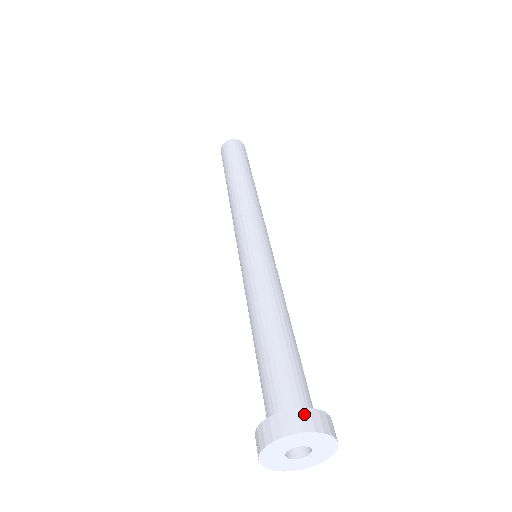
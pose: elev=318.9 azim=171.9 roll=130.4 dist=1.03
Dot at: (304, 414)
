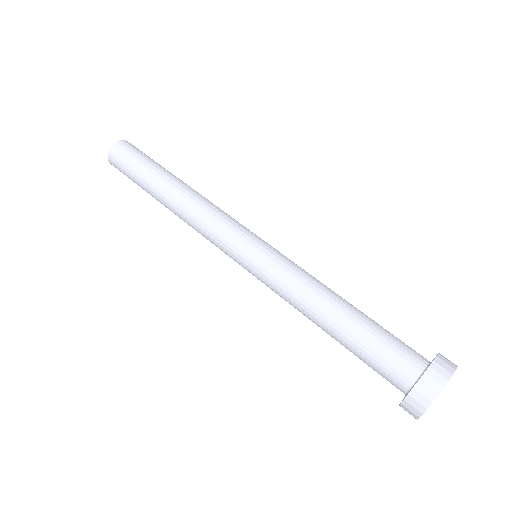
Dot at: (444, 357)
